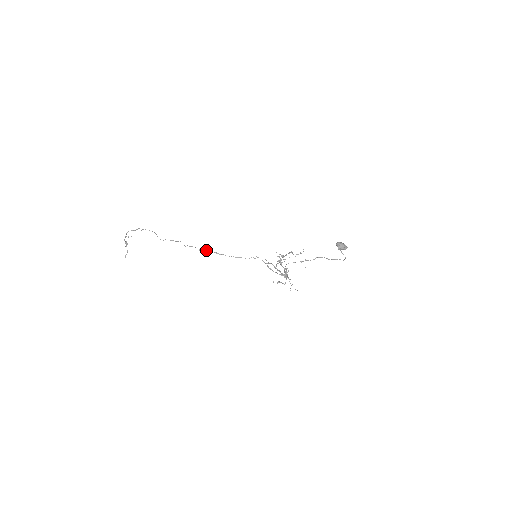
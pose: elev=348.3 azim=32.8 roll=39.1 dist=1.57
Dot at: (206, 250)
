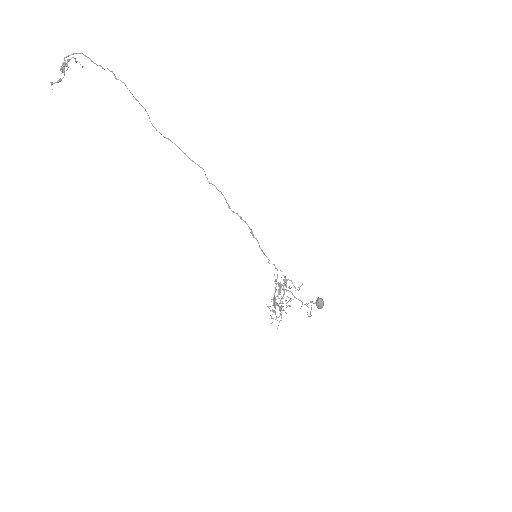
Dot at: occluded
